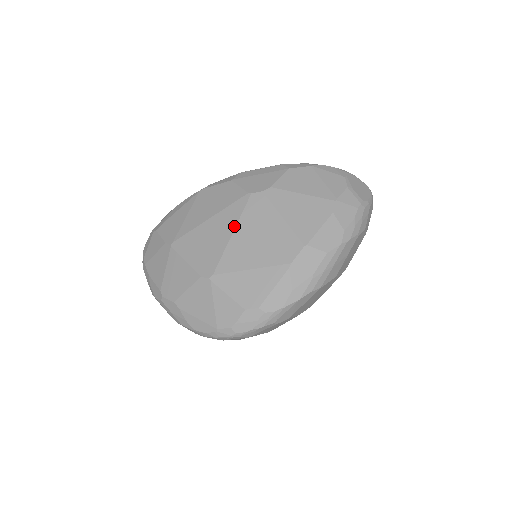
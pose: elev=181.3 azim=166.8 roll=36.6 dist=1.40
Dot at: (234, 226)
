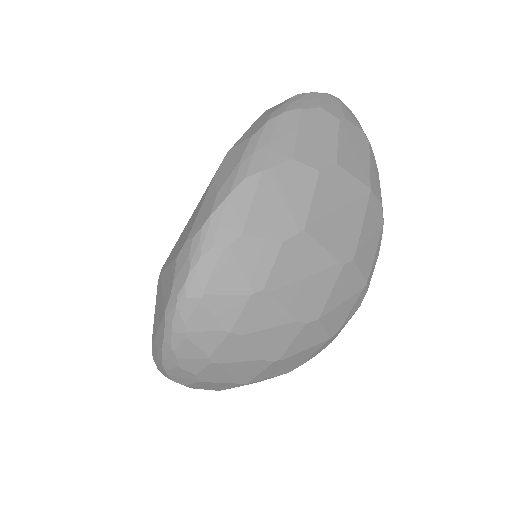
Dot at: occluded
